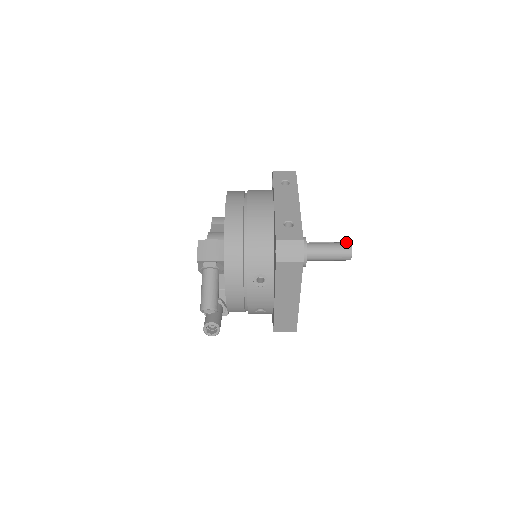
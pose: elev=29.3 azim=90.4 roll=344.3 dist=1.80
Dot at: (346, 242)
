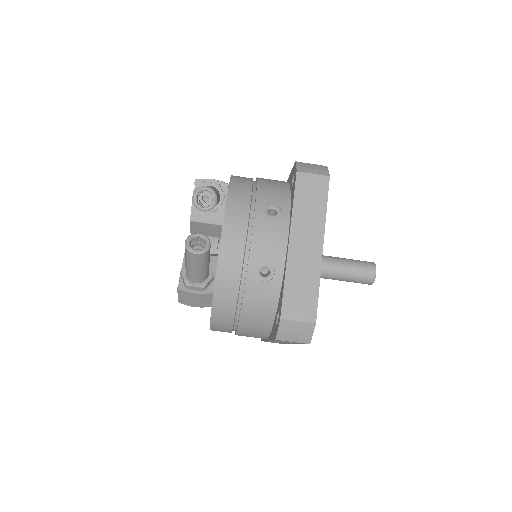
Dot at: occluded
